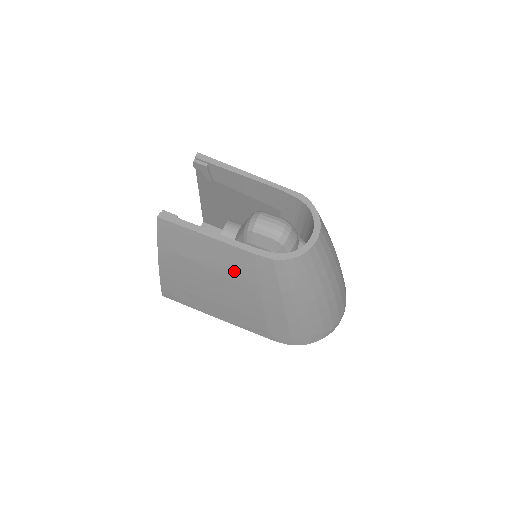
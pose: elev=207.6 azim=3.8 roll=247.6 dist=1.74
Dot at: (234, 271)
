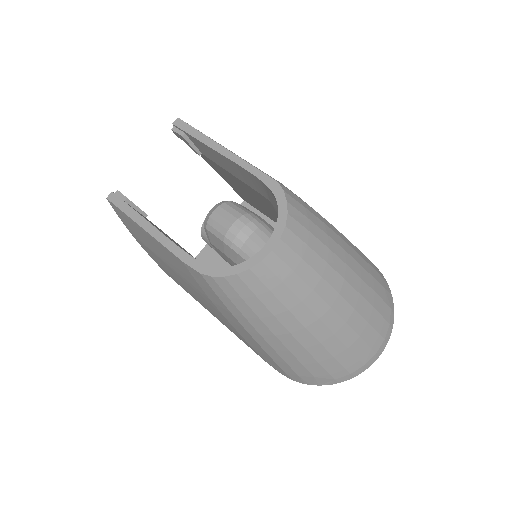
Dot at: (185, 276)
